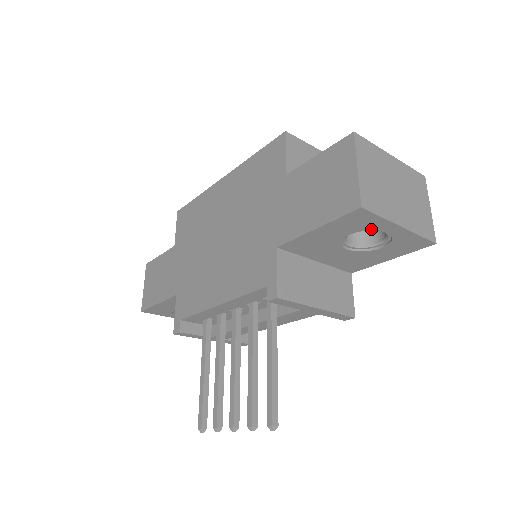
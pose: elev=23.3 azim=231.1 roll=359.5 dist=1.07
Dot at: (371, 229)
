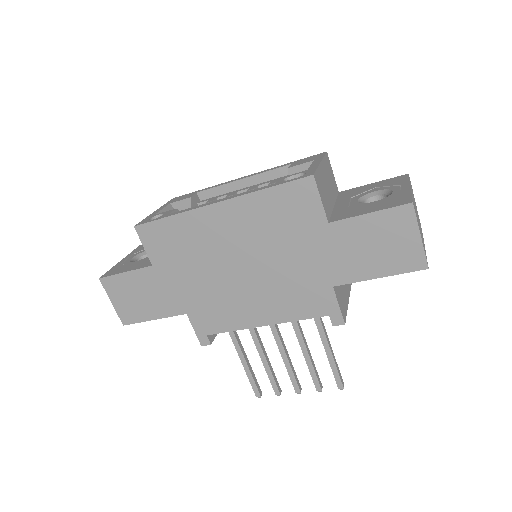
Dot at: occluded
